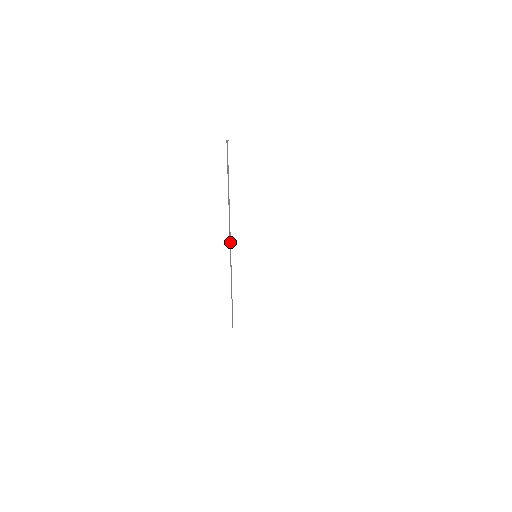
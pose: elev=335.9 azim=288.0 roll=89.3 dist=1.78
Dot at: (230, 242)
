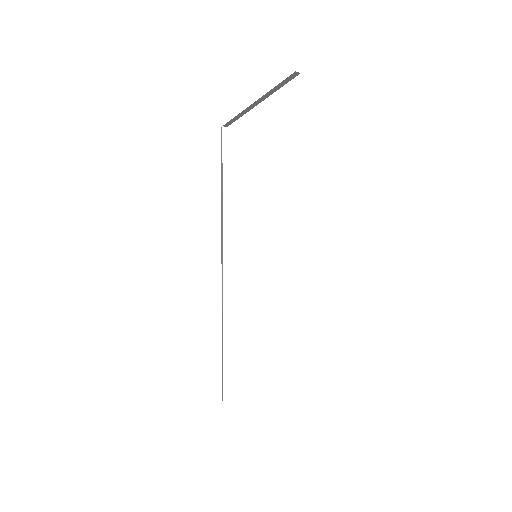
Dot at: (222, 259)
